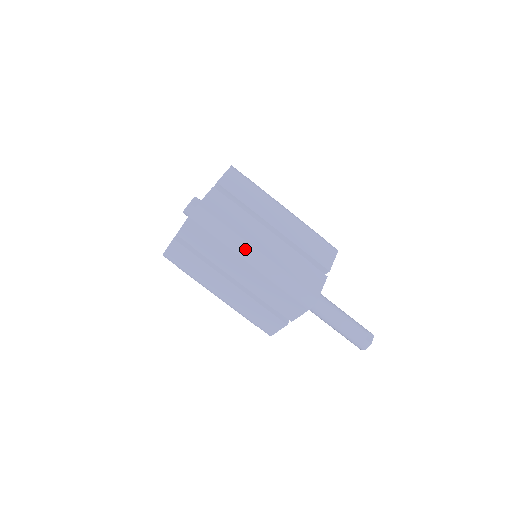
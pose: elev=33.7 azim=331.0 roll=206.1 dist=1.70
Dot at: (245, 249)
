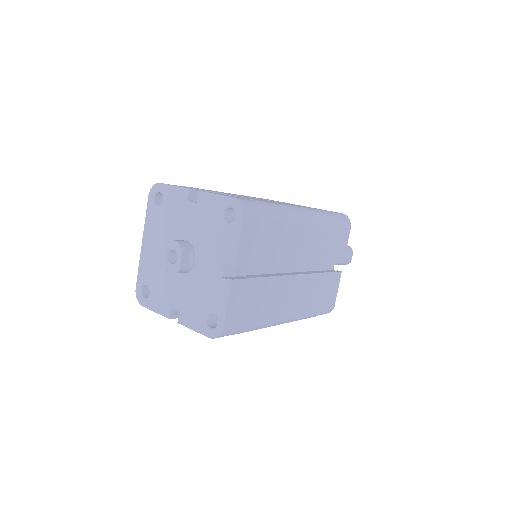
Dot at: (275, 324)
